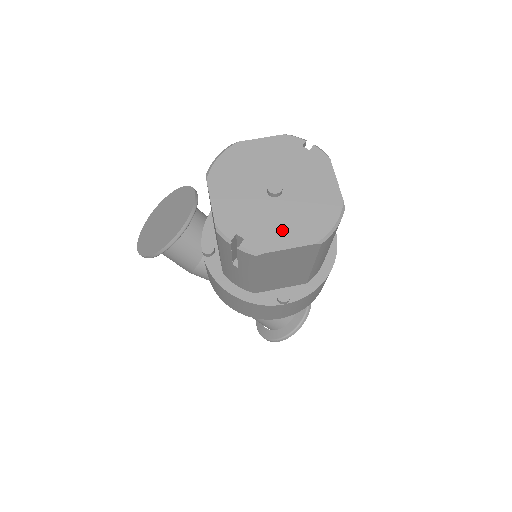
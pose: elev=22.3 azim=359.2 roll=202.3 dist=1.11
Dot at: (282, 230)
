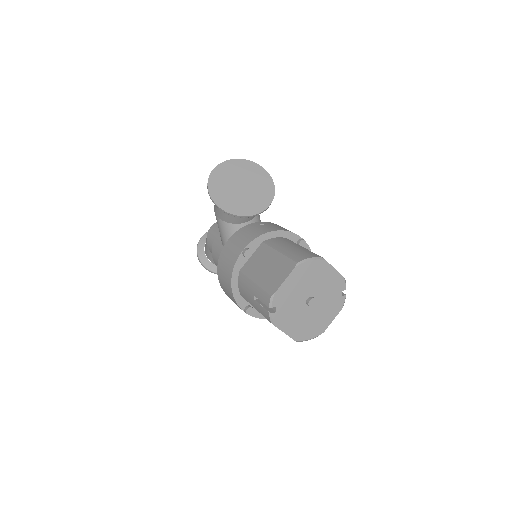
Dot at: (292, 323)
